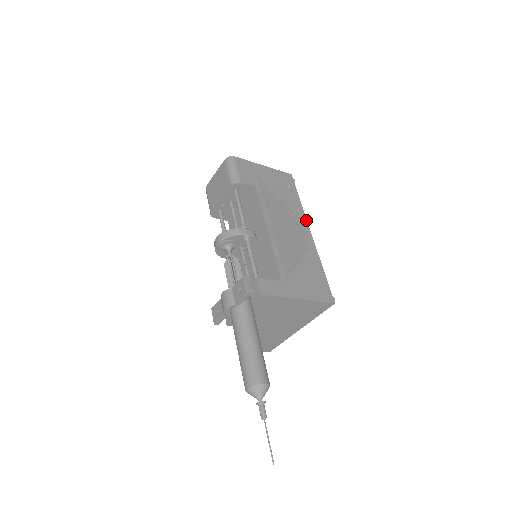
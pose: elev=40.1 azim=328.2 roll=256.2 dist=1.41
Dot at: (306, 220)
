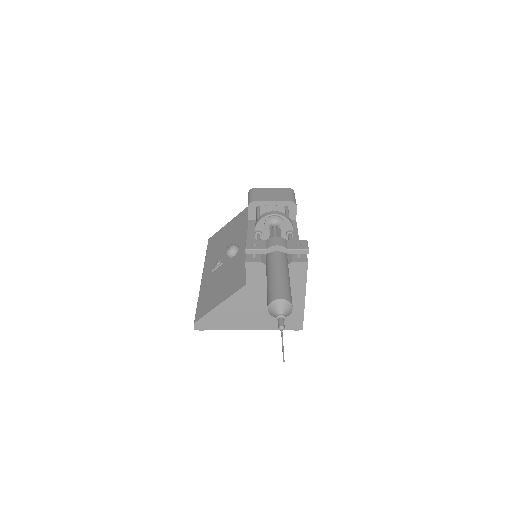
Dot at: occluded
